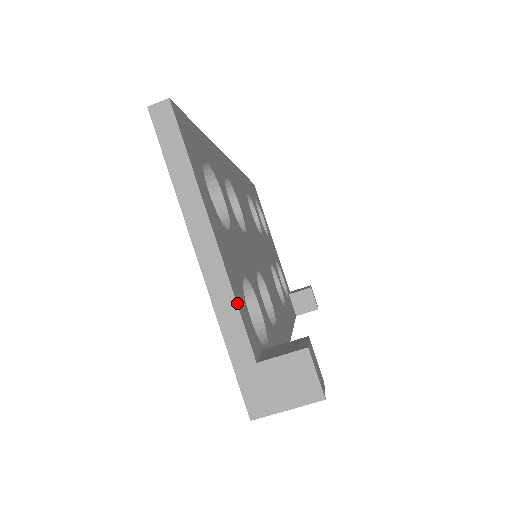
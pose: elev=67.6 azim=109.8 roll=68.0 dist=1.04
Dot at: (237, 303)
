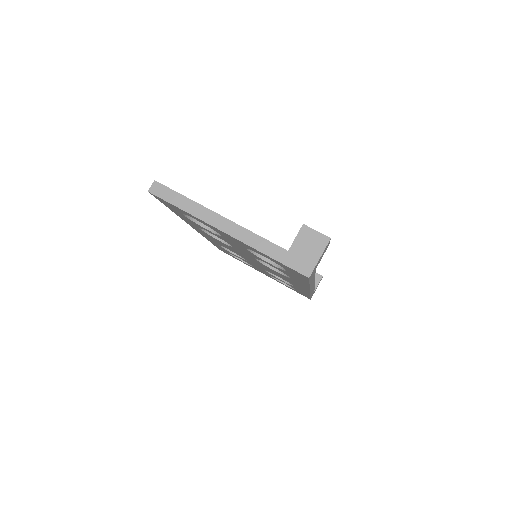
Dot at: (257, 235)
